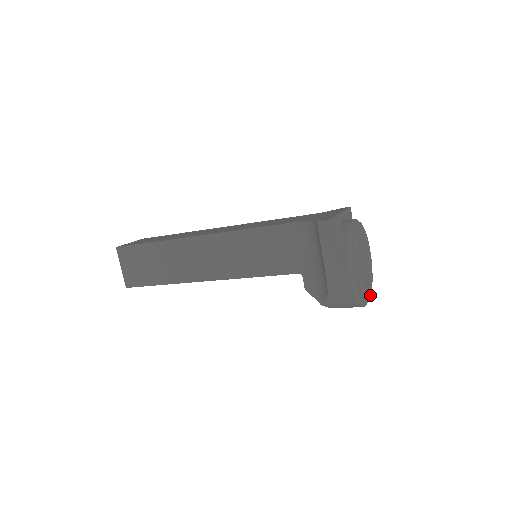
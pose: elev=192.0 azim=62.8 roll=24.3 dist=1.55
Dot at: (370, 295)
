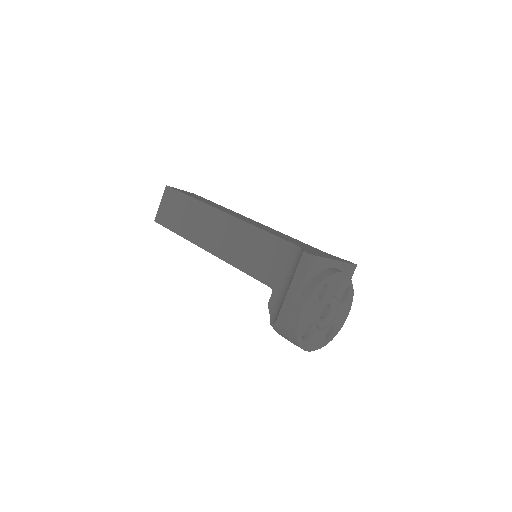
Dot at: (320, 347)
